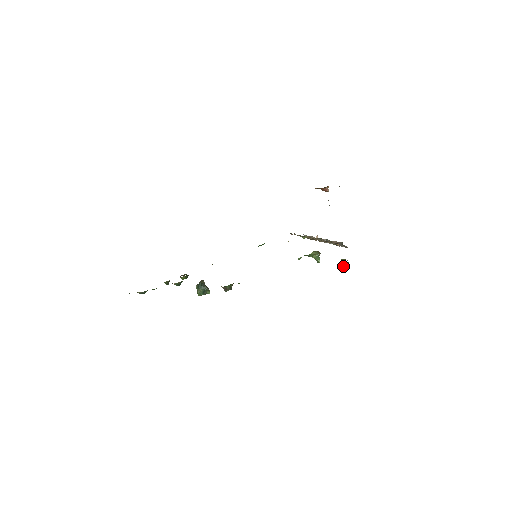
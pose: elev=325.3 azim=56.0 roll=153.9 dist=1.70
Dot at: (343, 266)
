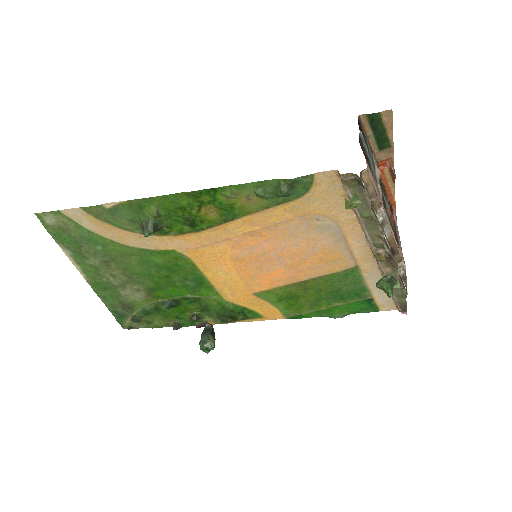
Dot at: occluded
